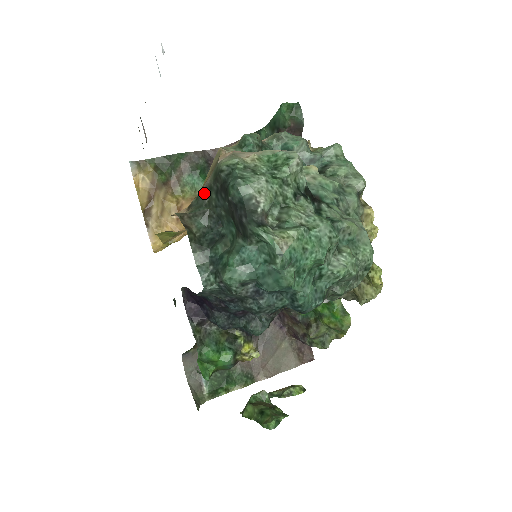
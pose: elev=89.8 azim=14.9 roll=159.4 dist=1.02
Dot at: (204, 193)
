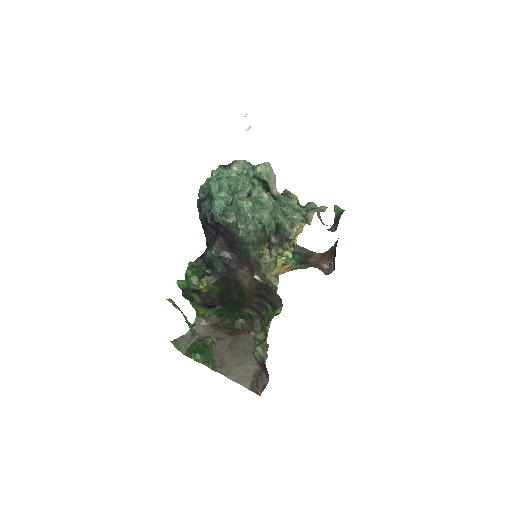
Dot at: occluded
